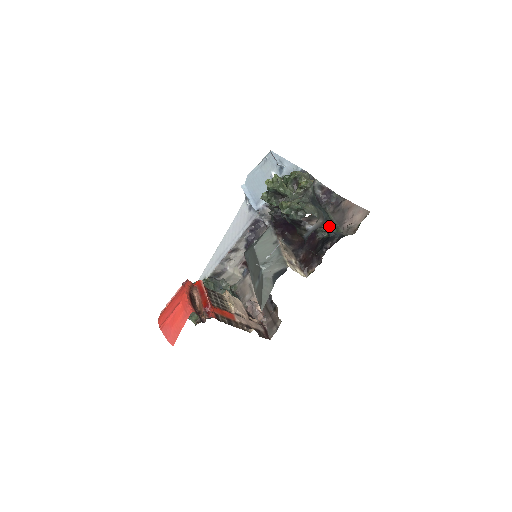
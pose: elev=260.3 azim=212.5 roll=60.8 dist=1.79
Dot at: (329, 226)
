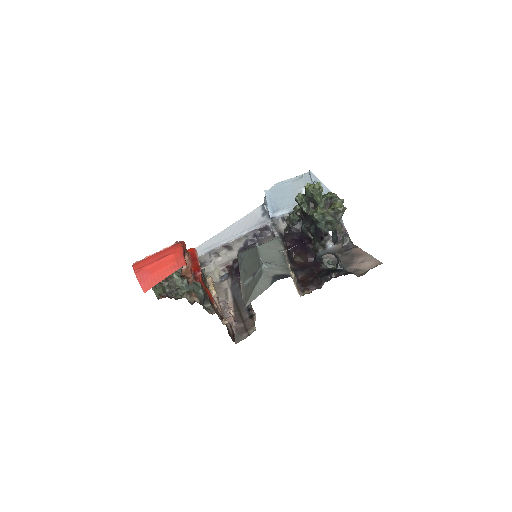
Dot at: (337, 261)
